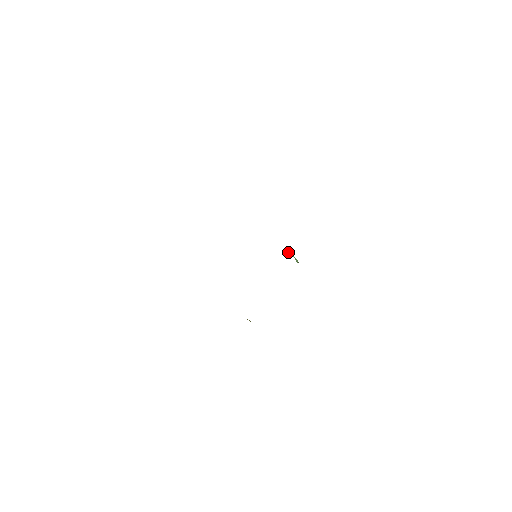
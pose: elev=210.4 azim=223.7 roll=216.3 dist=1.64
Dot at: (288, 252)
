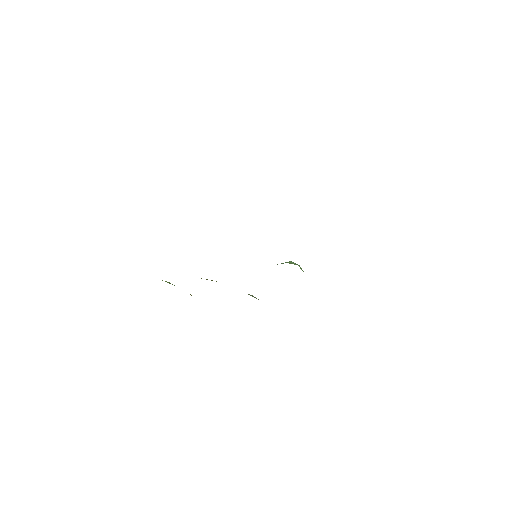
Dot at: (302, 270)
